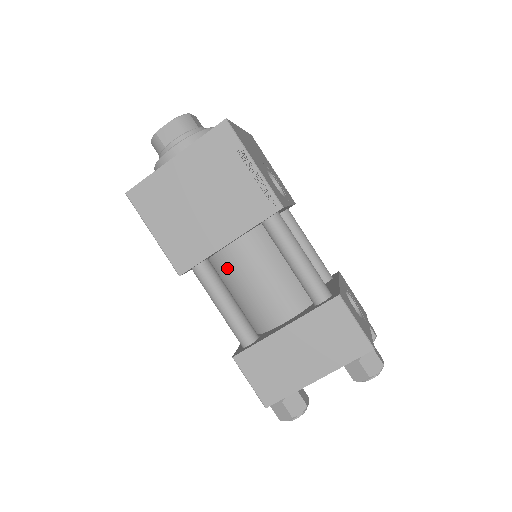
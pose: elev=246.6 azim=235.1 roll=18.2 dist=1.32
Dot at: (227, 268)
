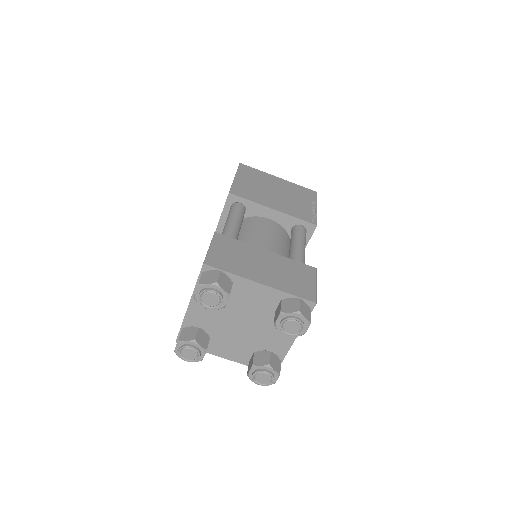
Dot at: (251, 224)
